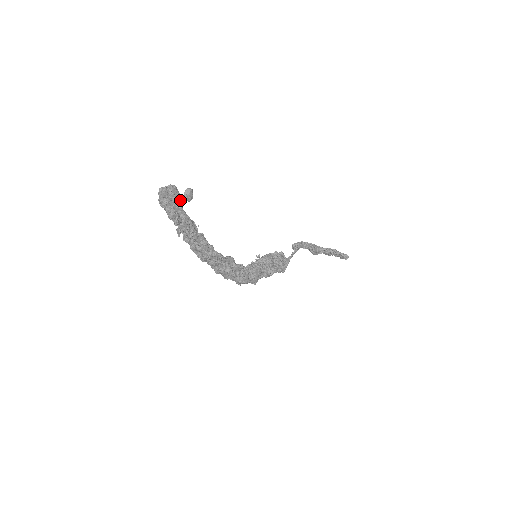
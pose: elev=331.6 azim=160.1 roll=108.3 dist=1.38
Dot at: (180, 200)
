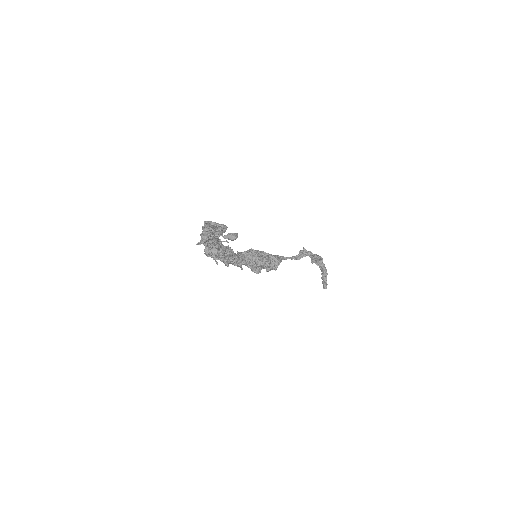
Dot at: (221, 235)
